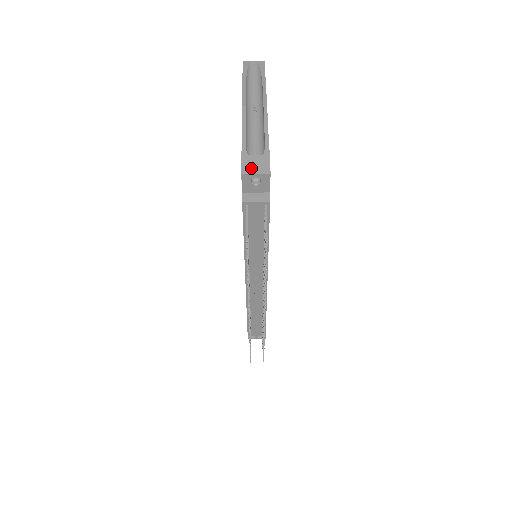
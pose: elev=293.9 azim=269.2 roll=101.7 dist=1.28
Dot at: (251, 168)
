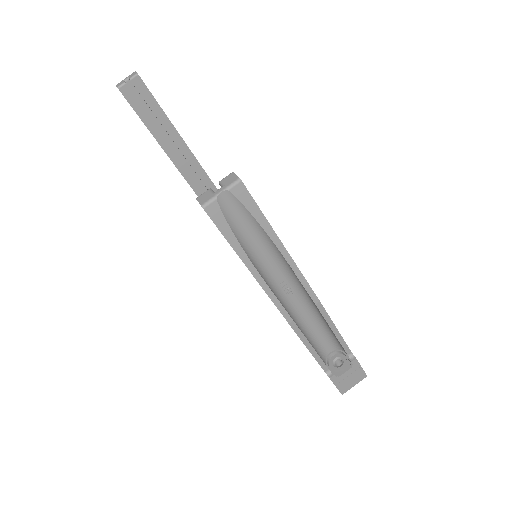
Dot at: (348, 385)
